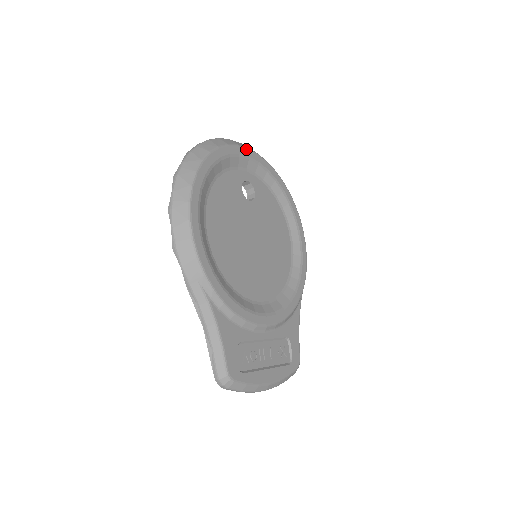
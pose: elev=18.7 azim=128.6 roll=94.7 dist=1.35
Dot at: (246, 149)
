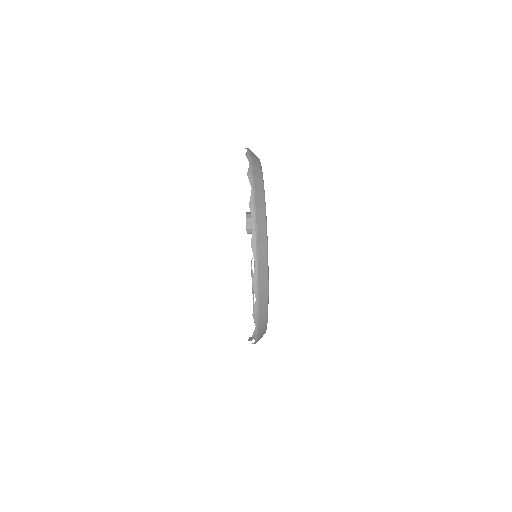
Dot at: occluded
